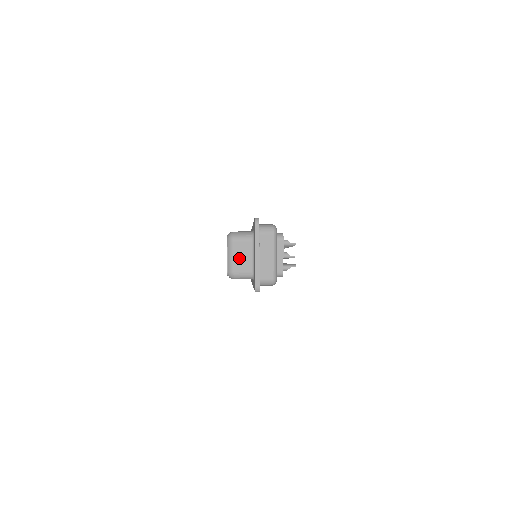
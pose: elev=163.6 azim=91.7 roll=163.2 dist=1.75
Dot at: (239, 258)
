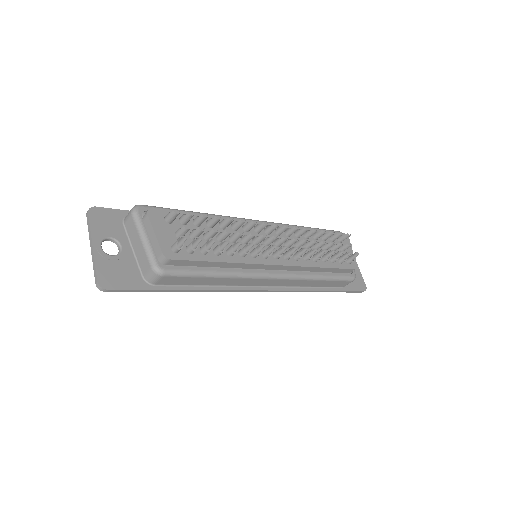
Dot at: occluded
